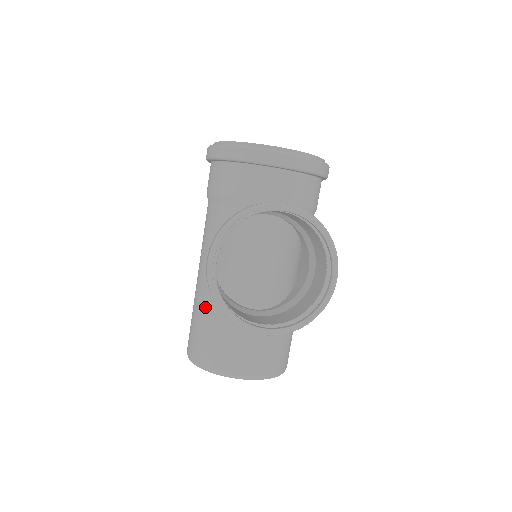
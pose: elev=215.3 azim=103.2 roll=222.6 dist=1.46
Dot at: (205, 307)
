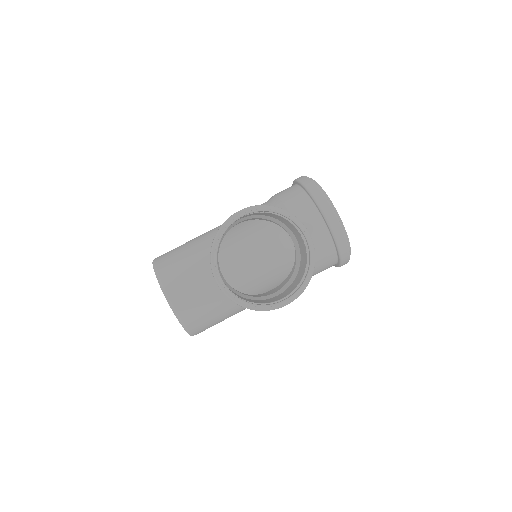
Dot at: (199, 244)
